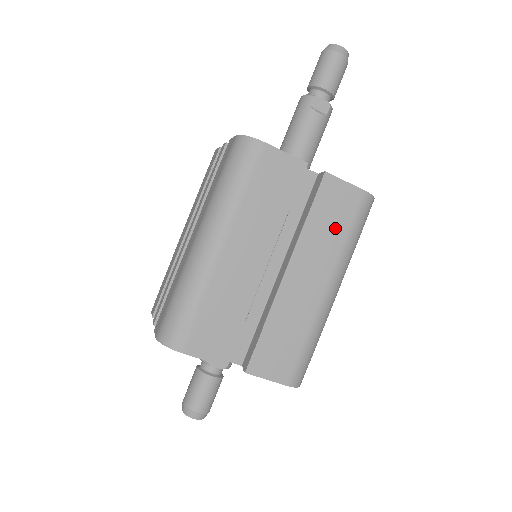
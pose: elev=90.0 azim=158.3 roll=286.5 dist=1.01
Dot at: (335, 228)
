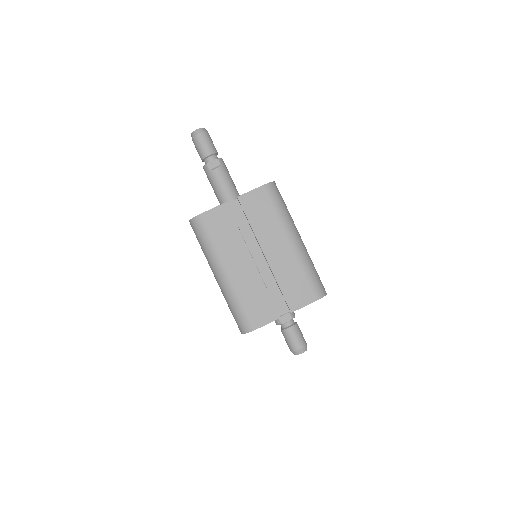
Dot at: (266, 215)
